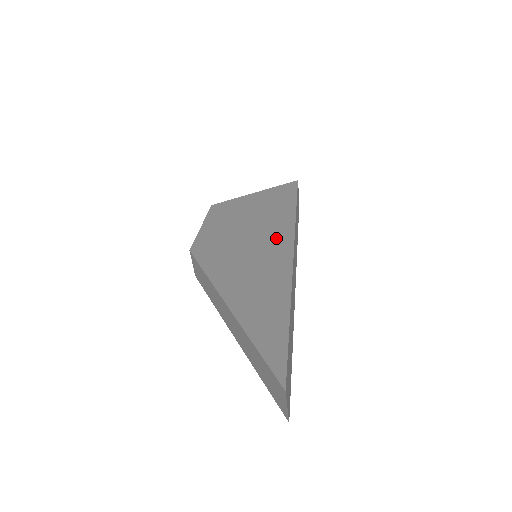
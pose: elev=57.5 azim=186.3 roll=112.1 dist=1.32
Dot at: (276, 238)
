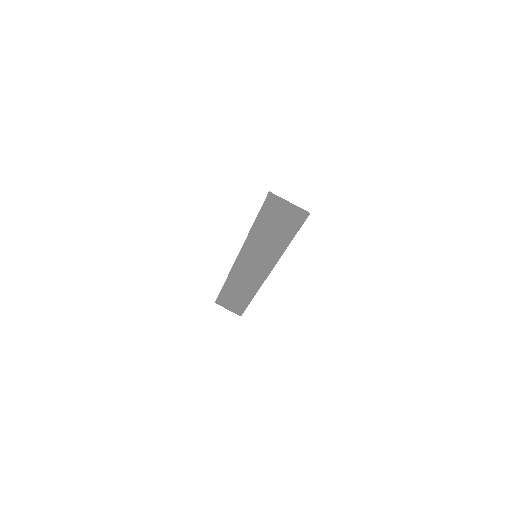
Dot at: occluded
